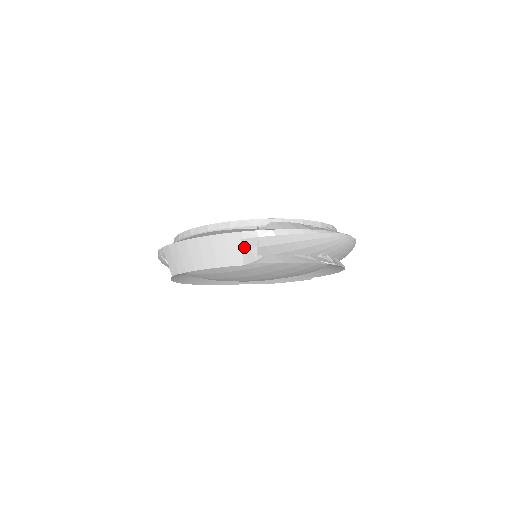
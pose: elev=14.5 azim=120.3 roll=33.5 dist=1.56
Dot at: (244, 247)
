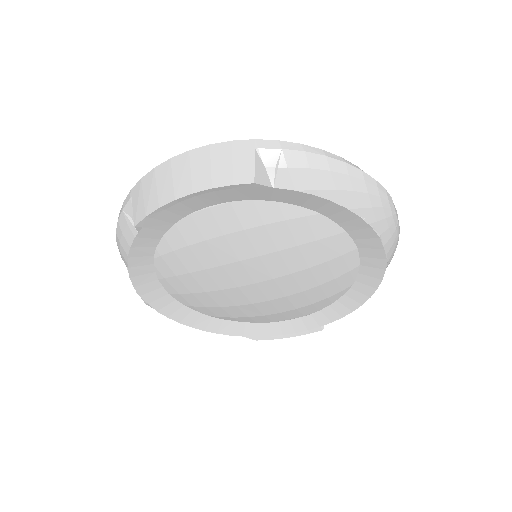
Dot at: (258, 161)
